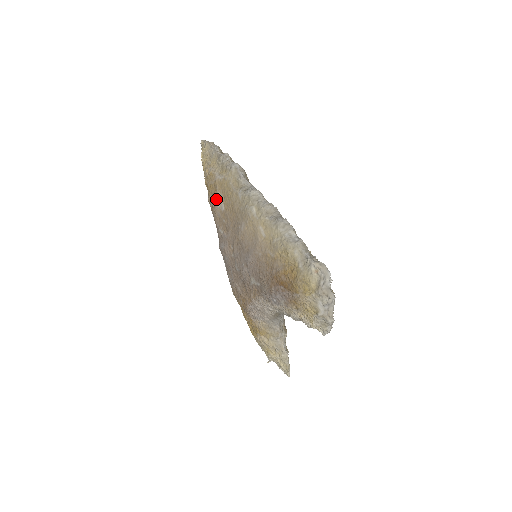
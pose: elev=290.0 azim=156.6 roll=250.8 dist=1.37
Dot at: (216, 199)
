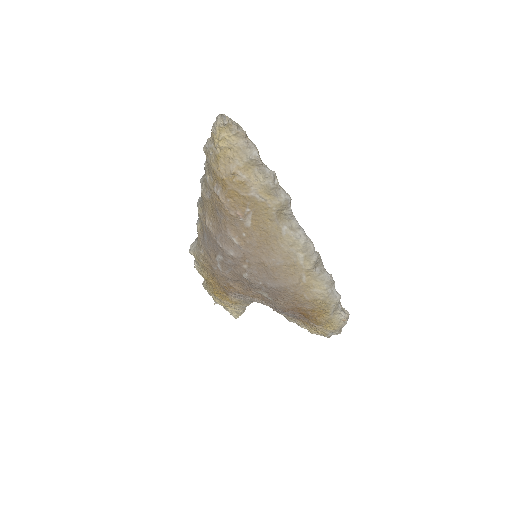
Dot at: (242, 212)
